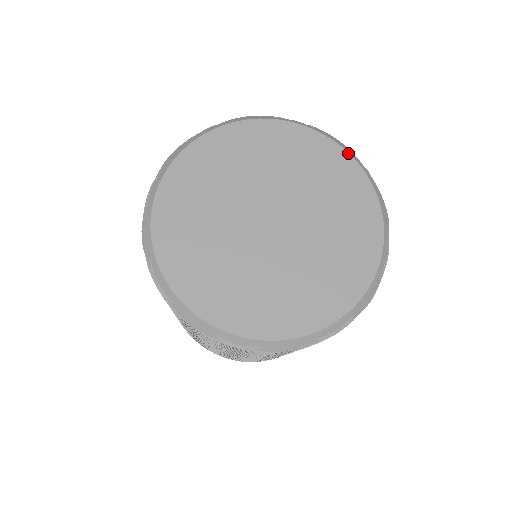
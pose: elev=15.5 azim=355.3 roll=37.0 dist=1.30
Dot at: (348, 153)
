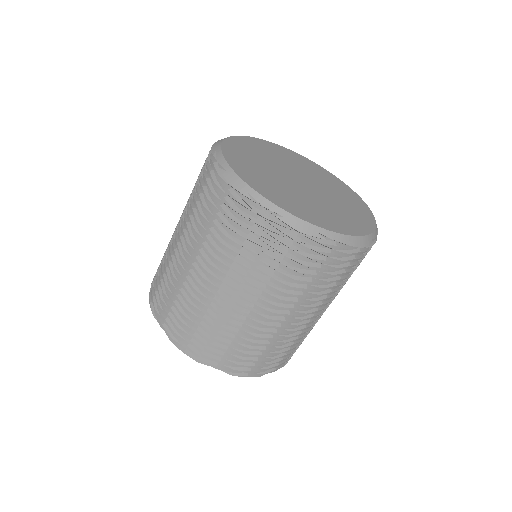
Dot at: (355, 192)
